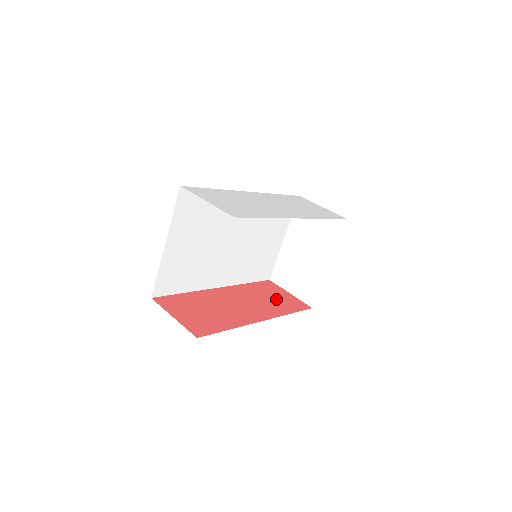
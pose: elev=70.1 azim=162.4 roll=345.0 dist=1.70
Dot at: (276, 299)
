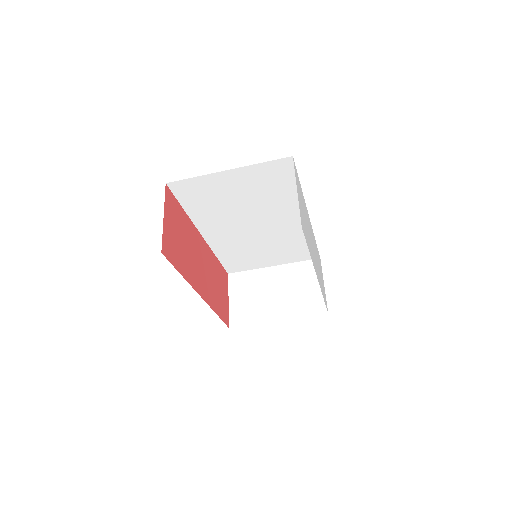
Dot at: (220, 293)
